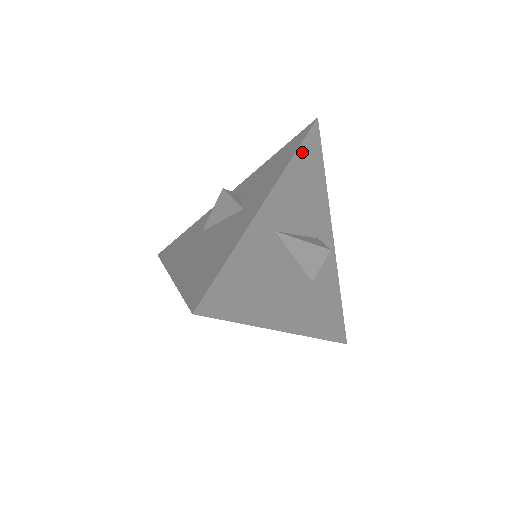
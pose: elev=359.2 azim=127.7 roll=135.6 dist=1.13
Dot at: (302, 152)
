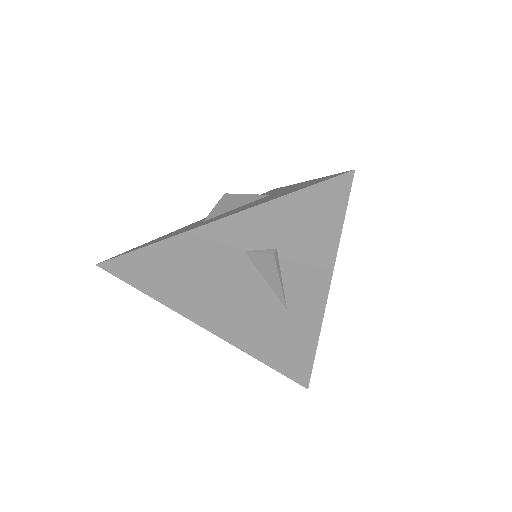
Dot at: occluded
